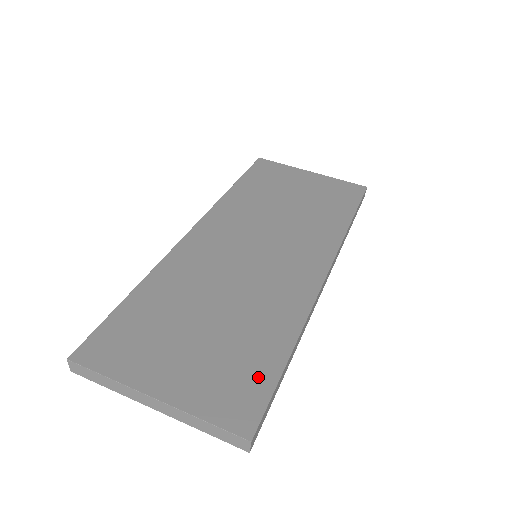
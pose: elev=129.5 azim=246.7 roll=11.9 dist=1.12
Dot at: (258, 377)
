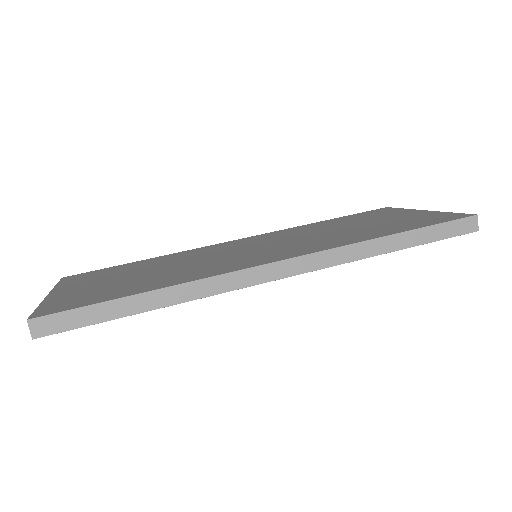
Dot at: (99, 298)
